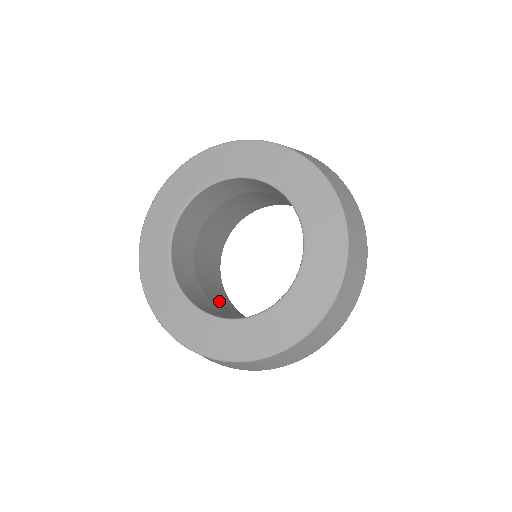
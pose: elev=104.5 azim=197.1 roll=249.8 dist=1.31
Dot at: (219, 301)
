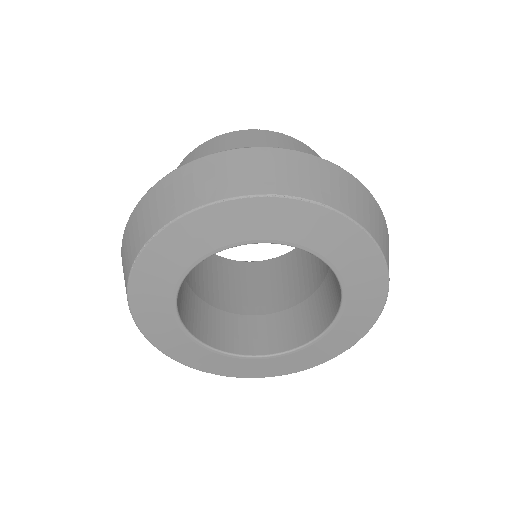
Dot at: (205, 278)
